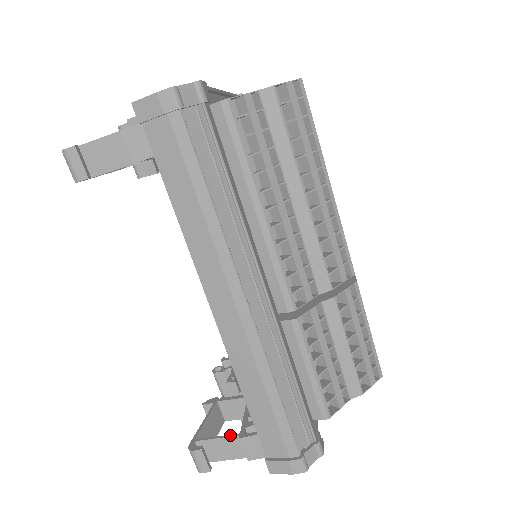
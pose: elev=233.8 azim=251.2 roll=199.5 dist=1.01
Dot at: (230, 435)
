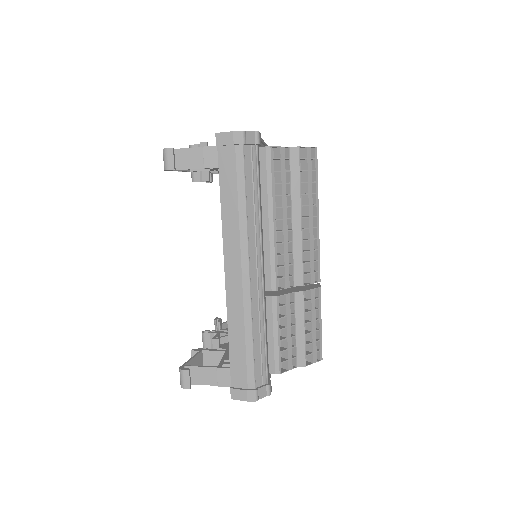
Dot at: (210, 366)
